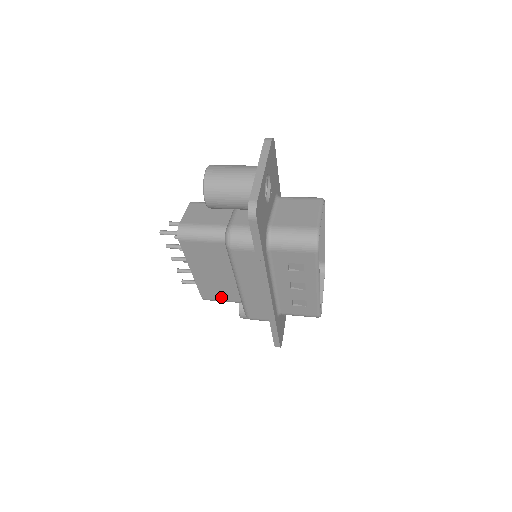
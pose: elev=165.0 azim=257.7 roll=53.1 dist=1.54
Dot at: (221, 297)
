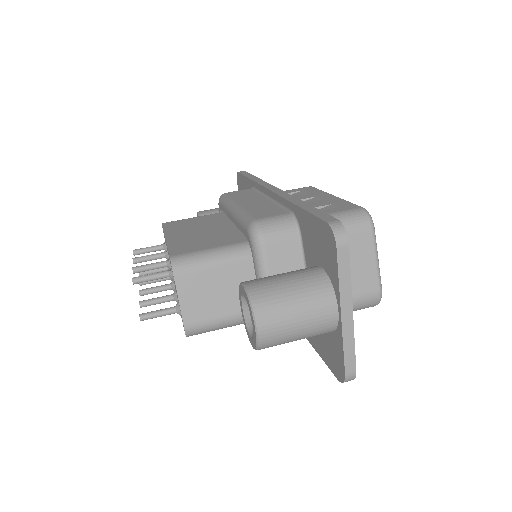
Dot at: occluded
